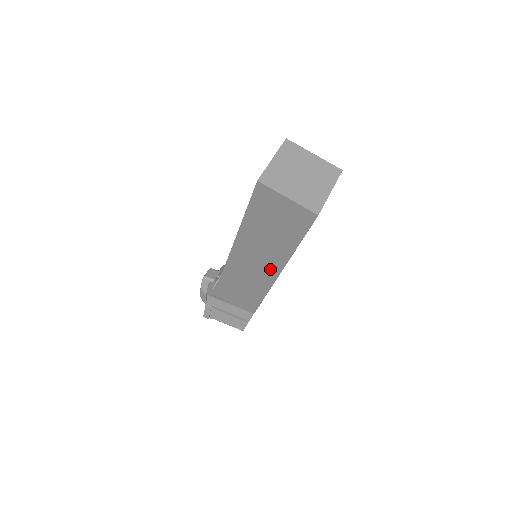
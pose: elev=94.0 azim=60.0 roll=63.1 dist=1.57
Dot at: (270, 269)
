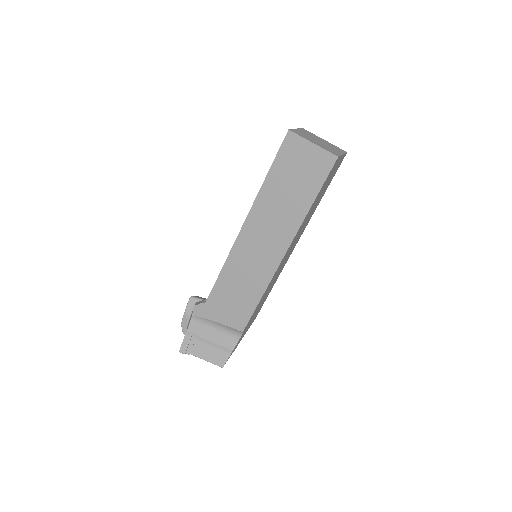
Dot at: (277, 247)
